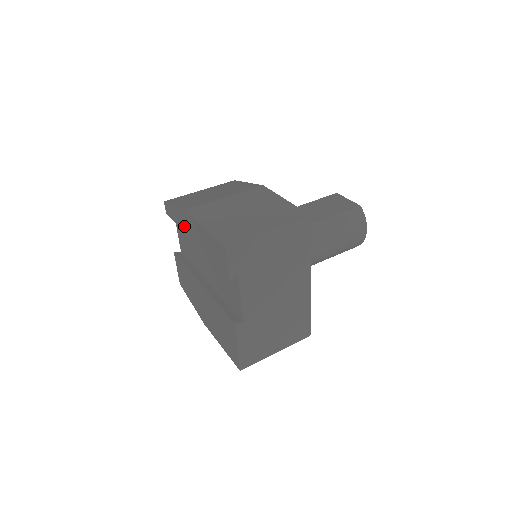
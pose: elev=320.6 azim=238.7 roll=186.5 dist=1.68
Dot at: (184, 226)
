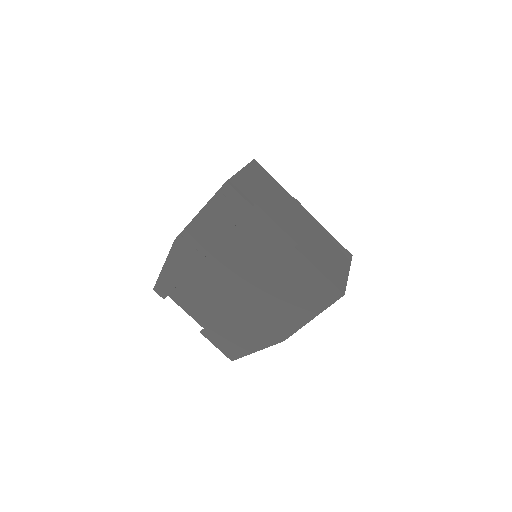
Dot at: (186, 263)
